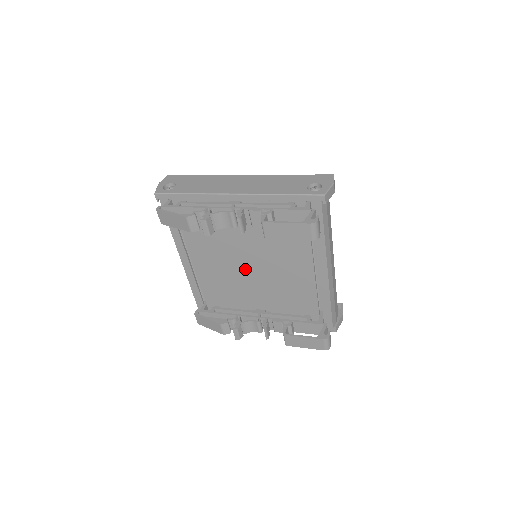
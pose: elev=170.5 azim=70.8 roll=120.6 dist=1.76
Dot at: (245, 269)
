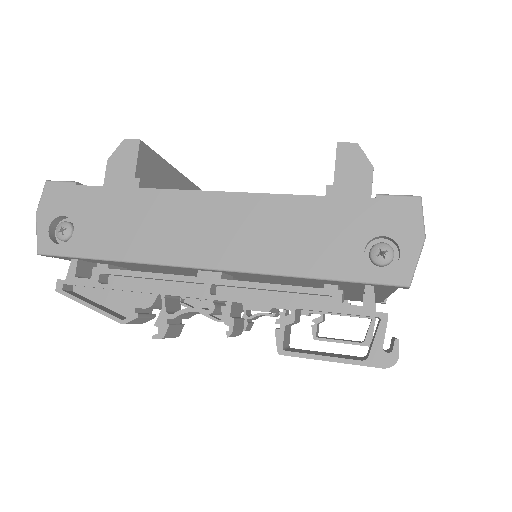
Dot at: (242, 278)
